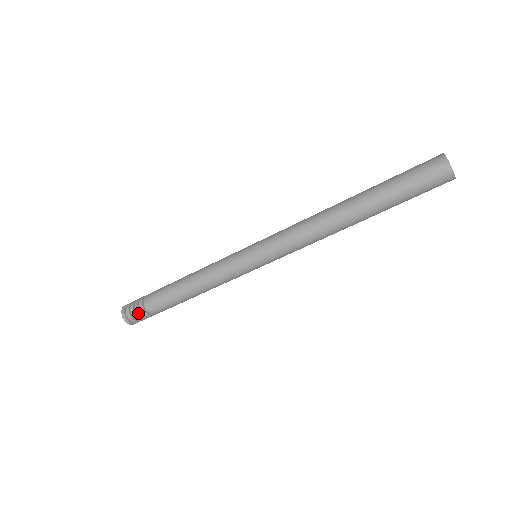
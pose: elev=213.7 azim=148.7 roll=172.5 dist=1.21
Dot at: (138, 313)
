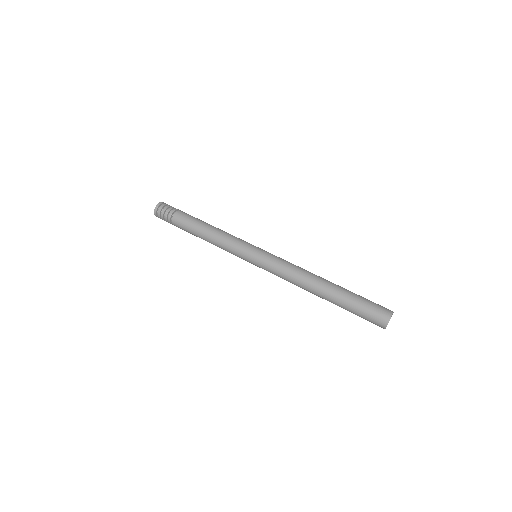
Dot at: (168, 210)
